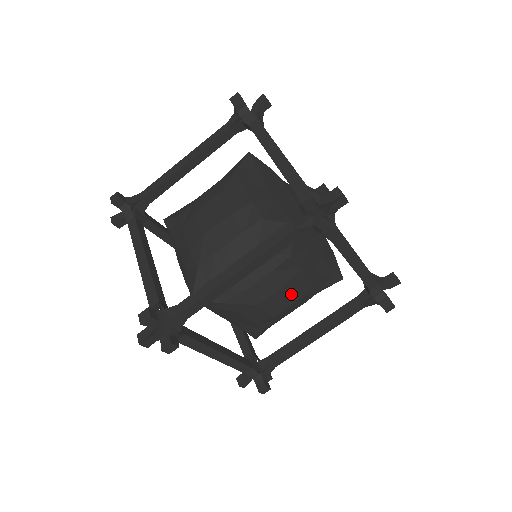
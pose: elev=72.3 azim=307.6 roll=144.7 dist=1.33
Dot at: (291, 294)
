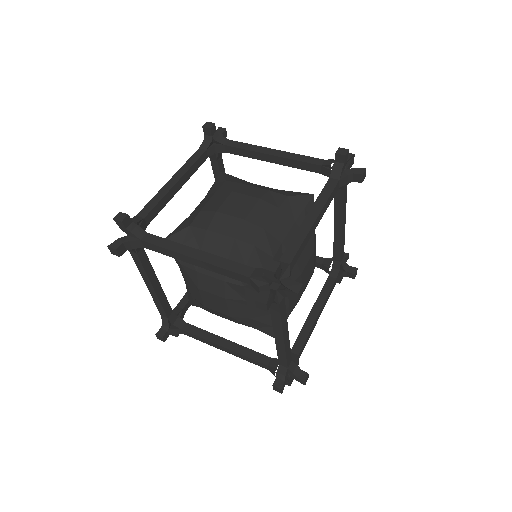
Dot at: (308, 264)
